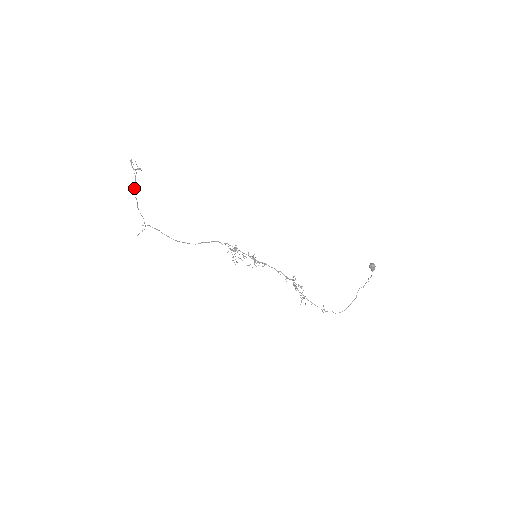
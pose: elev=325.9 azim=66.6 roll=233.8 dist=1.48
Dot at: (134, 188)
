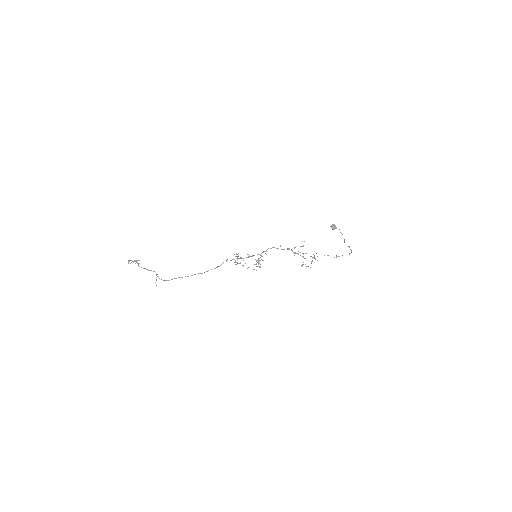
Dot at: (138, 265)
